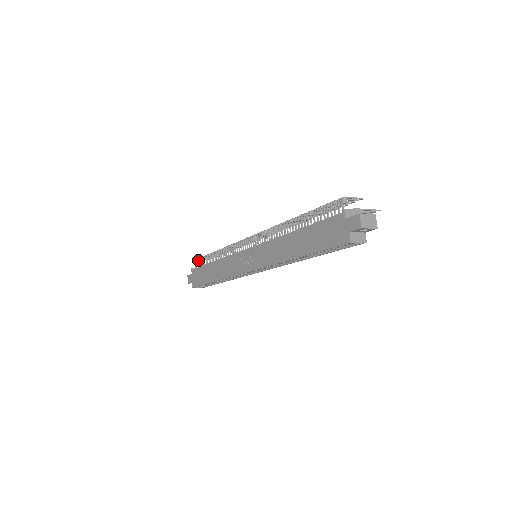
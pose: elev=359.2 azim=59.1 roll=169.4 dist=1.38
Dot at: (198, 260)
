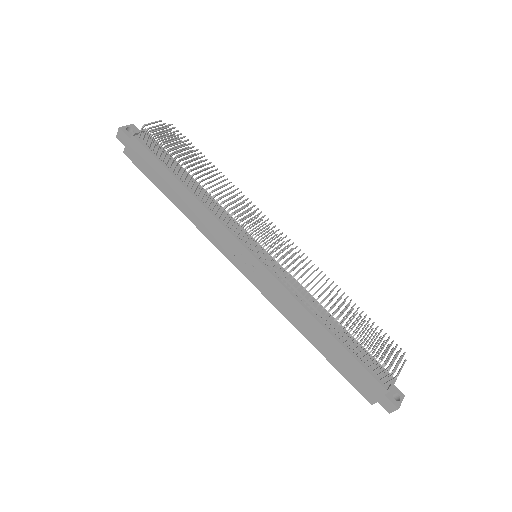
Dot at: occluded
